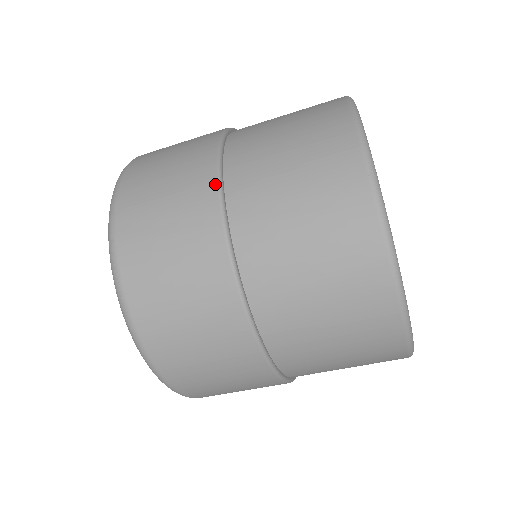
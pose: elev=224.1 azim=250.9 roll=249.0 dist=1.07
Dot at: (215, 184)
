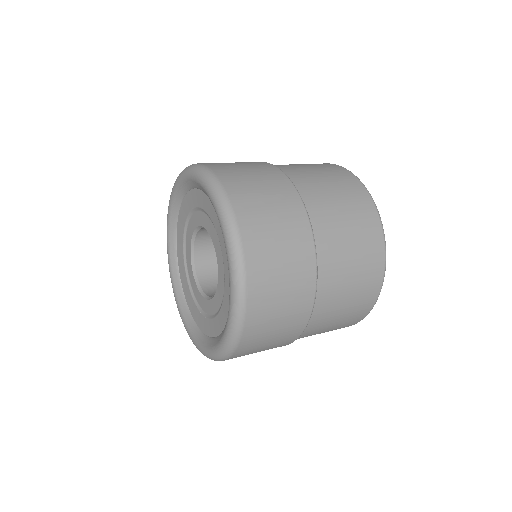
Dot at: occluded
